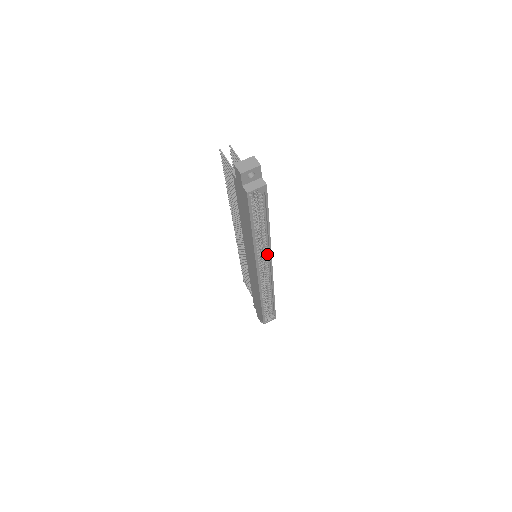
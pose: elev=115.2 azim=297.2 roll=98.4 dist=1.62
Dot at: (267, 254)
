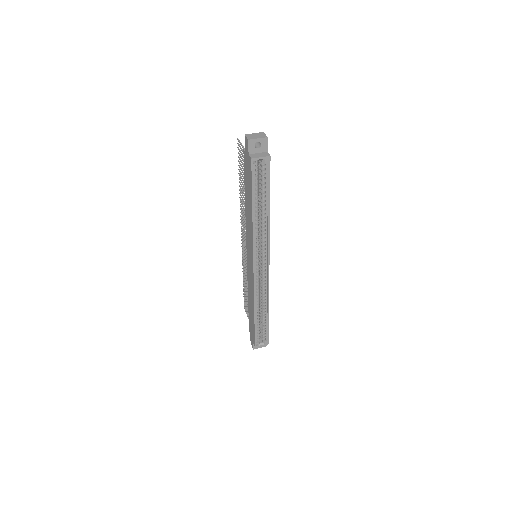
Dot at: (265, 247)
